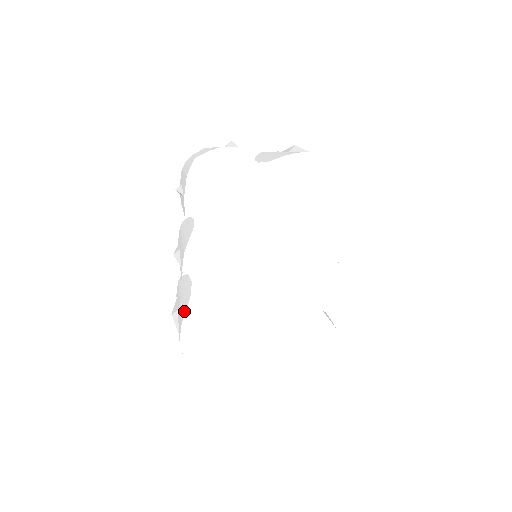
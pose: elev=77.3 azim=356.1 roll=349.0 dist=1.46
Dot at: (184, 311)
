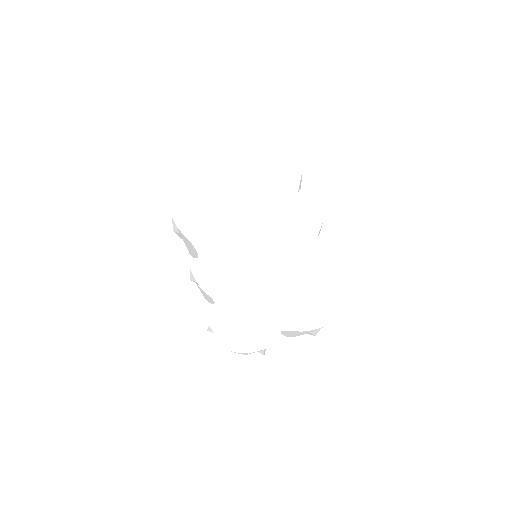
Dot at: occluded
